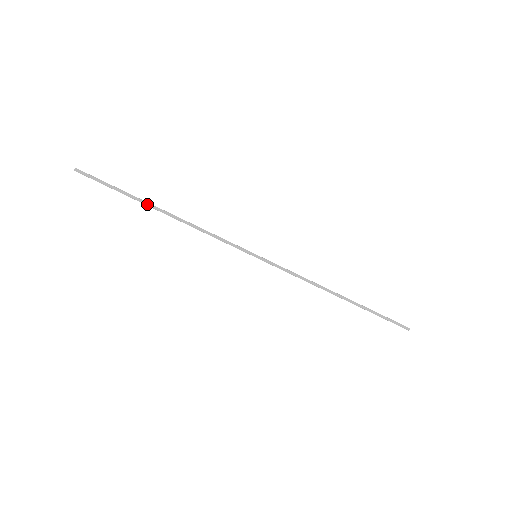
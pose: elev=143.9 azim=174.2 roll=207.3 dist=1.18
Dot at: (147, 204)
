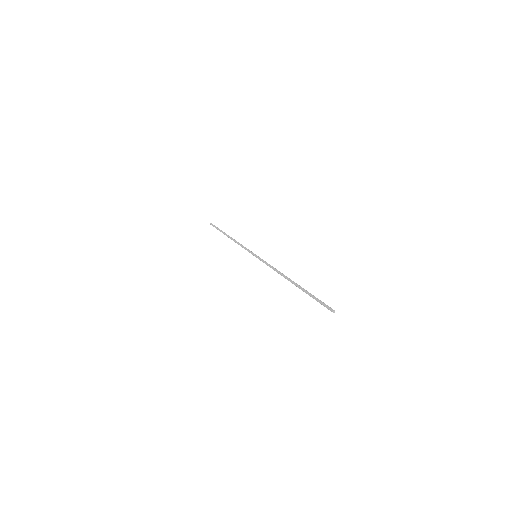
Dot at: (225, 234)
